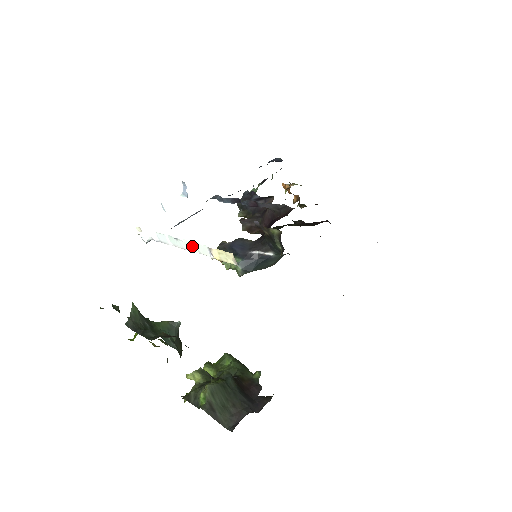
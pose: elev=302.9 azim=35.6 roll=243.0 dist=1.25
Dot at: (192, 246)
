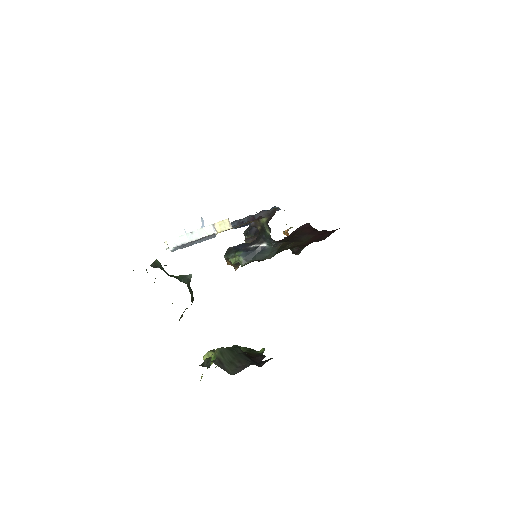
Dot at: (202, 232)
